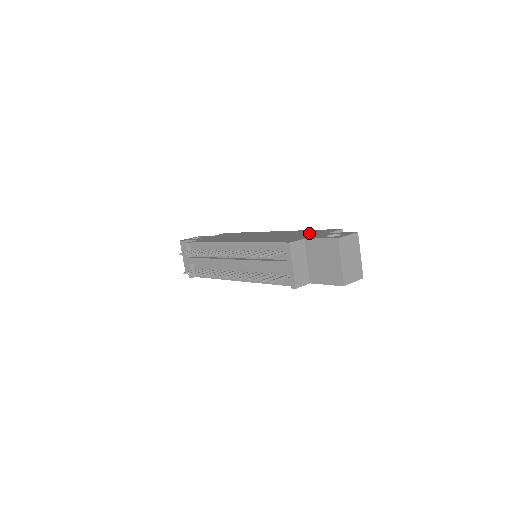
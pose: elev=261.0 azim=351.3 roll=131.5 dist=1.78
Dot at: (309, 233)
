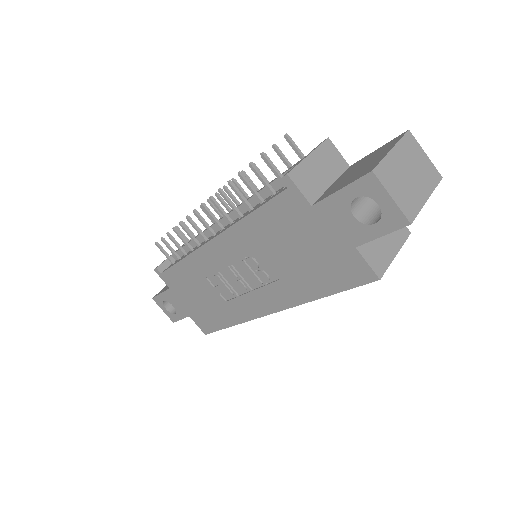
Dot at: occluded
